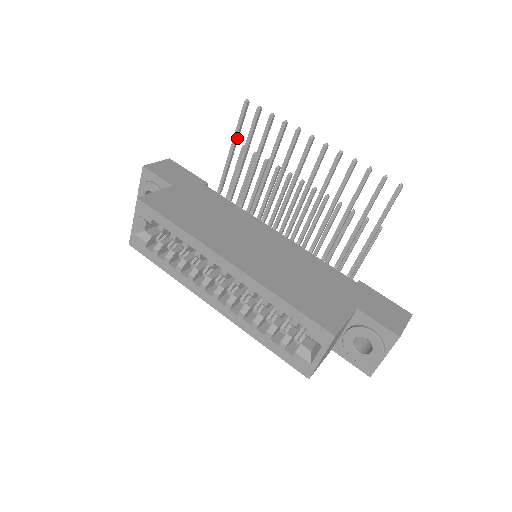
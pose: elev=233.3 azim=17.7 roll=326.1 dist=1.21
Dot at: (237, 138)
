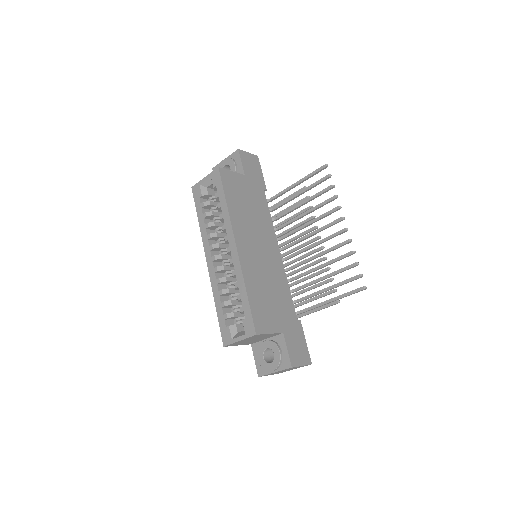
Dot at: (304, 180)
